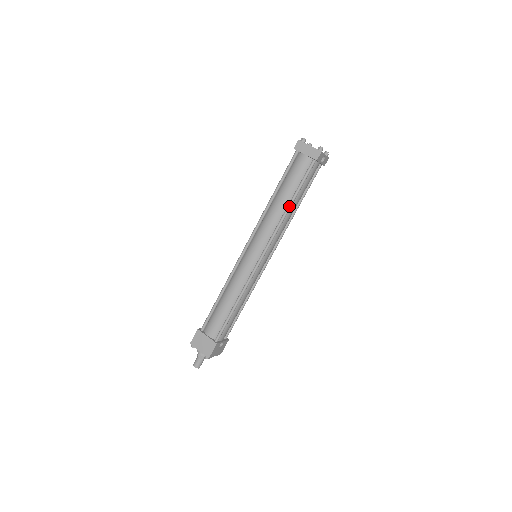
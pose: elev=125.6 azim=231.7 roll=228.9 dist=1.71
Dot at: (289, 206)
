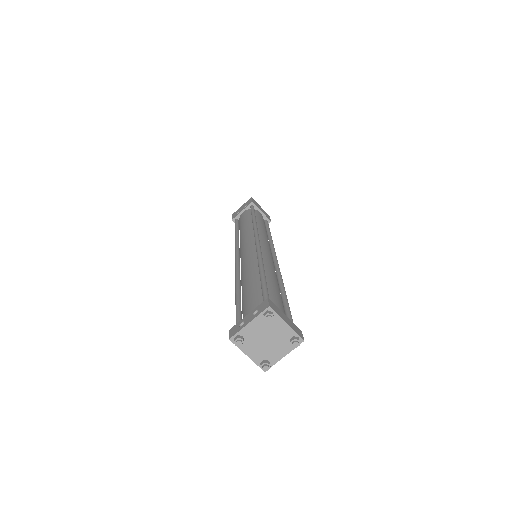
Dot at: occluded
